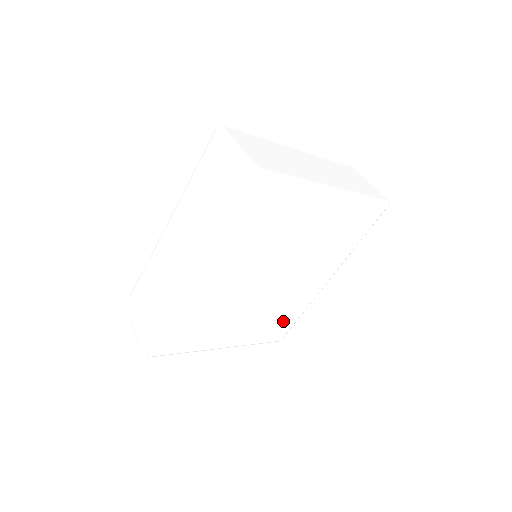
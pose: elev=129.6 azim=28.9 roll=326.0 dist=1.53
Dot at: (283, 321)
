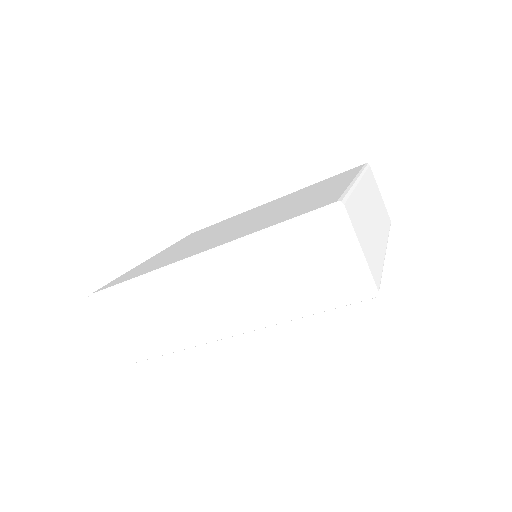
Dot at: occluded
